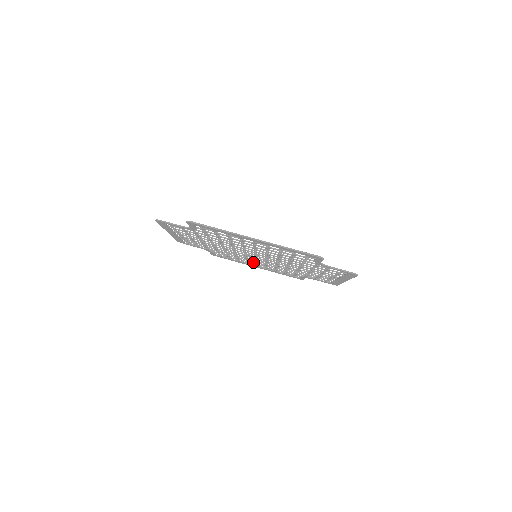
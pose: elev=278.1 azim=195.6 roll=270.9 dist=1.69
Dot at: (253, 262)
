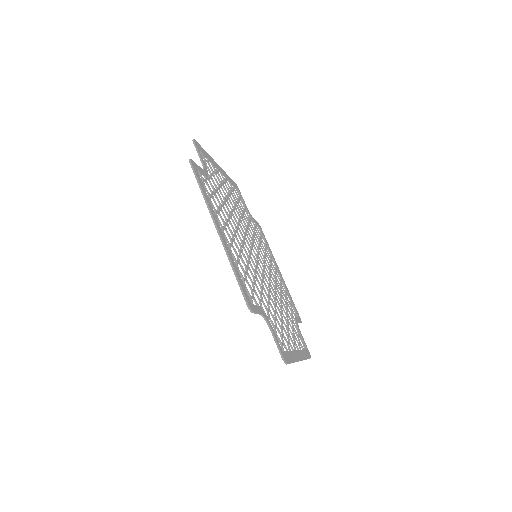
Dot at: (230, 196)
